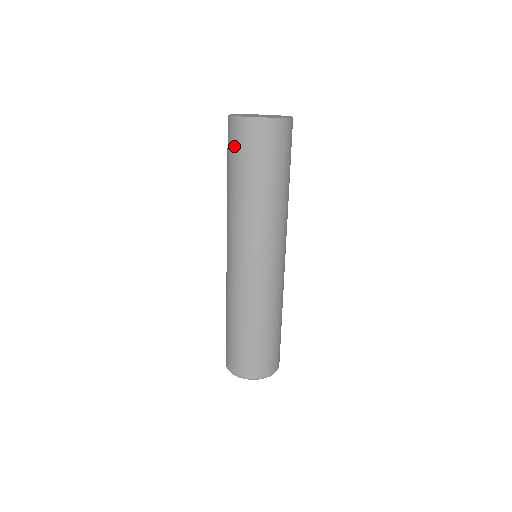
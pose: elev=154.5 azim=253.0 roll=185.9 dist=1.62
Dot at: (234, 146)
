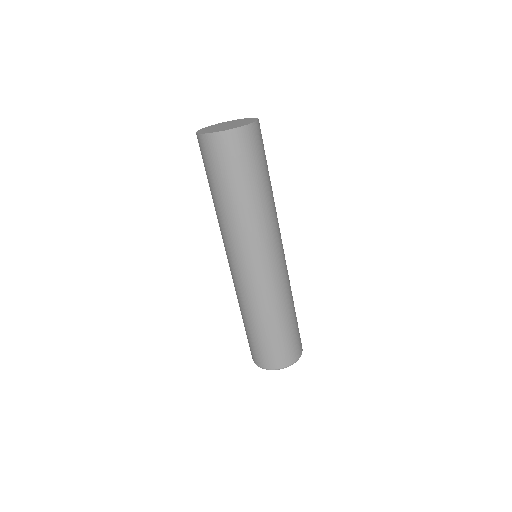
Dot at: (203, 160)
